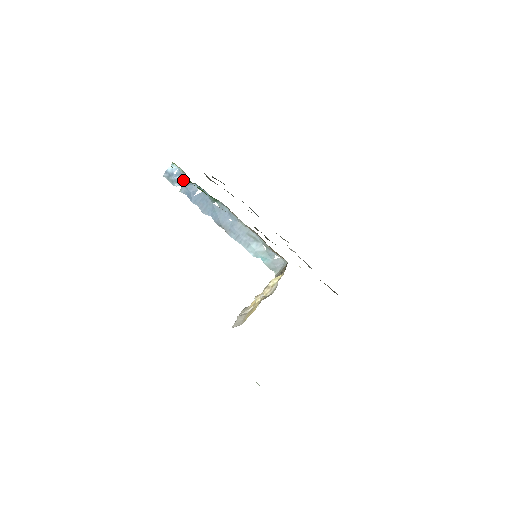
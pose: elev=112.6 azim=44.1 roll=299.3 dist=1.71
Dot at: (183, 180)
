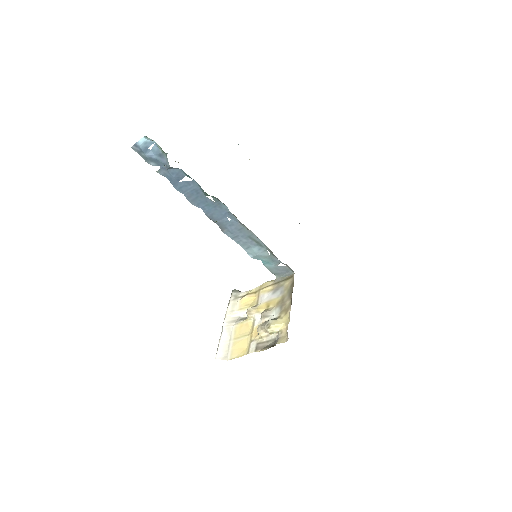
Dot at: (163, 161)
